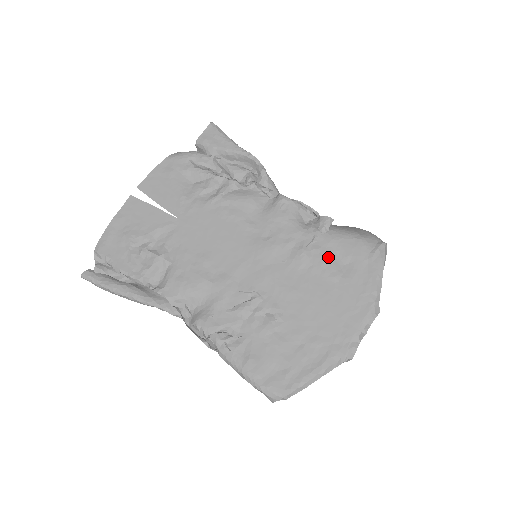
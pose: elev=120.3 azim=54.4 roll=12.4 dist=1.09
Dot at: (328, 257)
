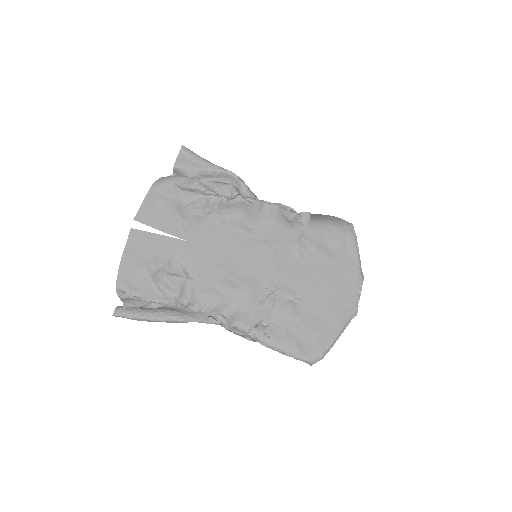
Dot at: (317, 244)
